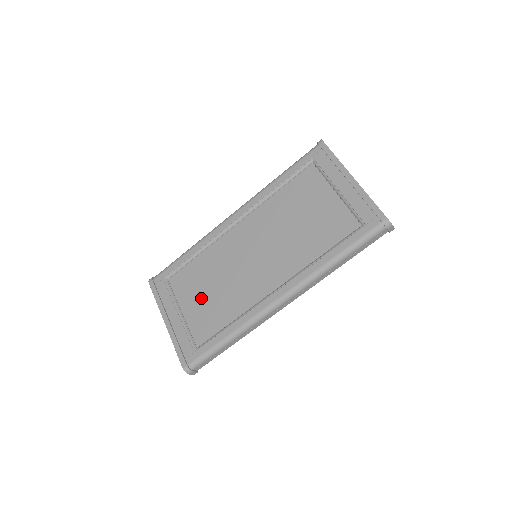
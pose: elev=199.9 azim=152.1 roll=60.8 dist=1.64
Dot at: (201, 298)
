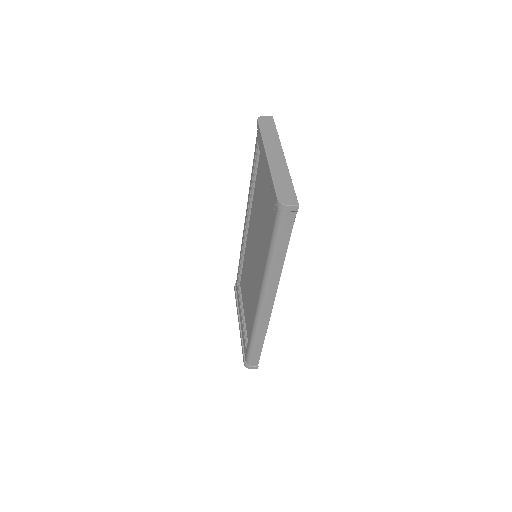
Dot at: (246, 300)
